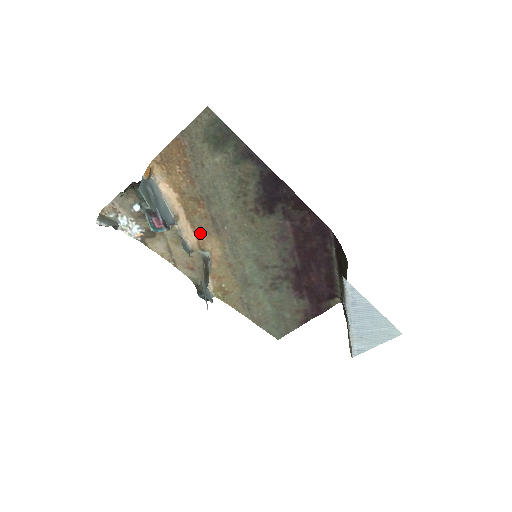
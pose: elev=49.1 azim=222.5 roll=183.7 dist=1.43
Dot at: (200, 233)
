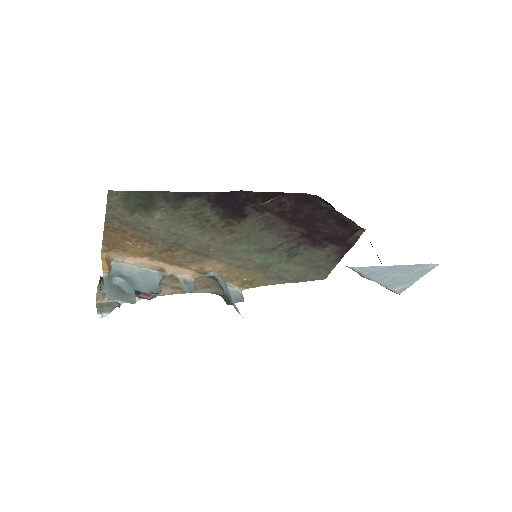
Dot at: (192, 265)
